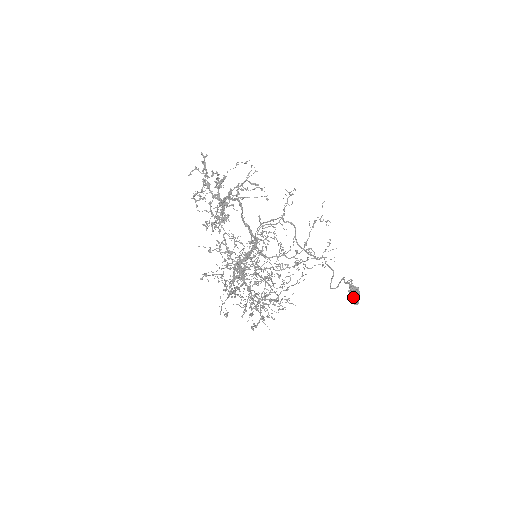
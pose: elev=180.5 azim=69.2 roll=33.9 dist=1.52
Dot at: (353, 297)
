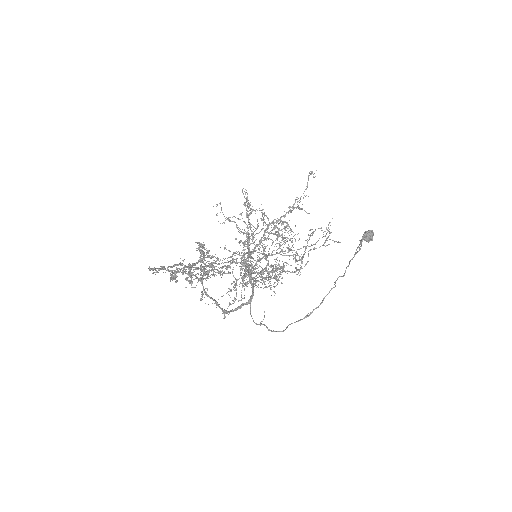
Dot at: (366, 241)
